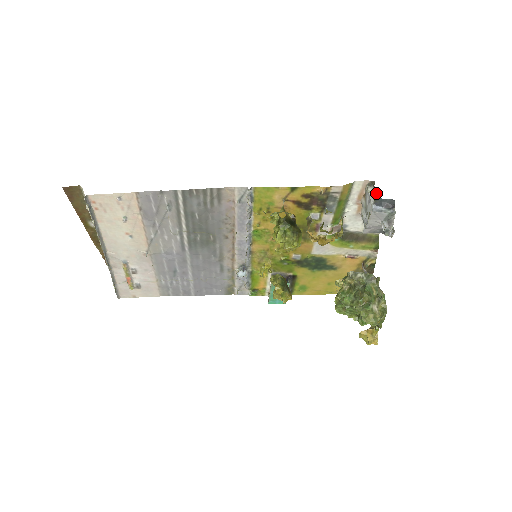
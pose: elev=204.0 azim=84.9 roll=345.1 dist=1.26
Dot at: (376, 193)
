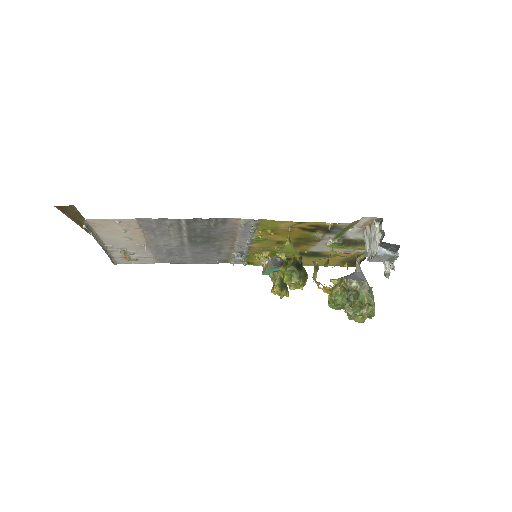
Dot at: (382, 232)
